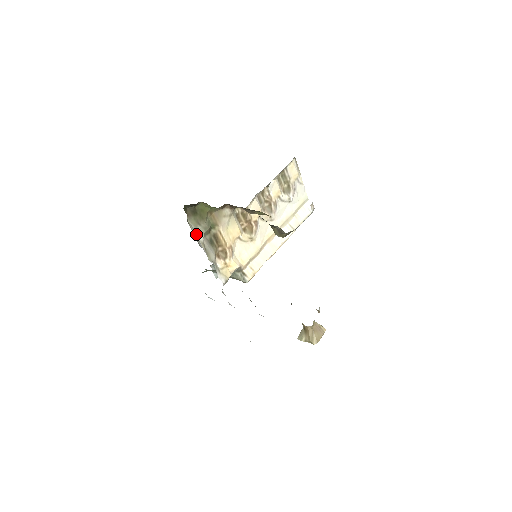
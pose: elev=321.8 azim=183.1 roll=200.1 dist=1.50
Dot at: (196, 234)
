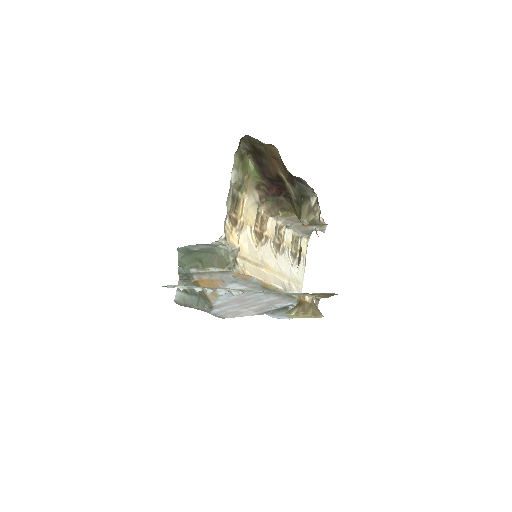
Dot at: (232, 172)
